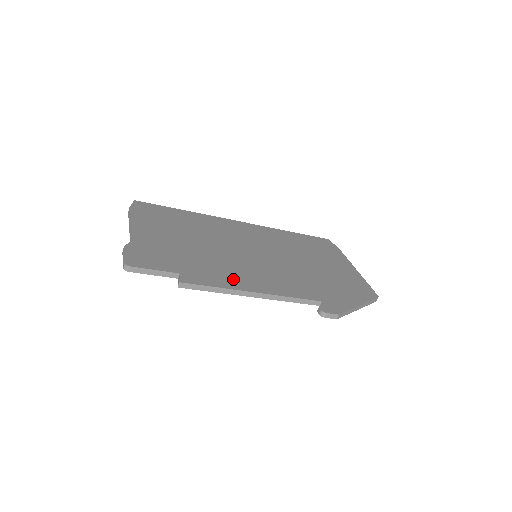
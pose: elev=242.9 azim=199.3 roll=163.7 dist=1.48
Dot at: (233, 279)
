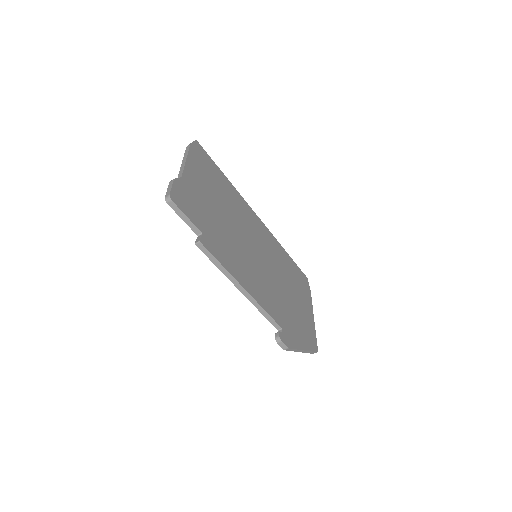
Dot at: (235, 266)
